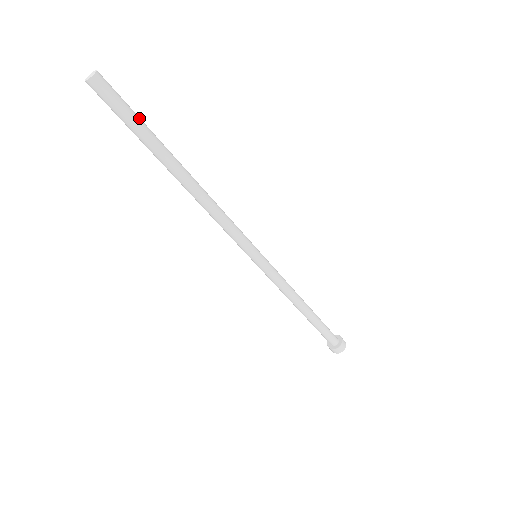
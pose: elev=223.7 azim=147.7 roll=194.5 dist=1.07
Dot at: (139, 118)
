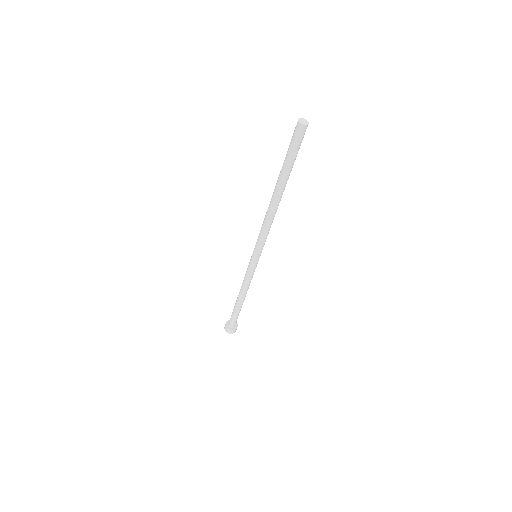
Dot at: occluded
